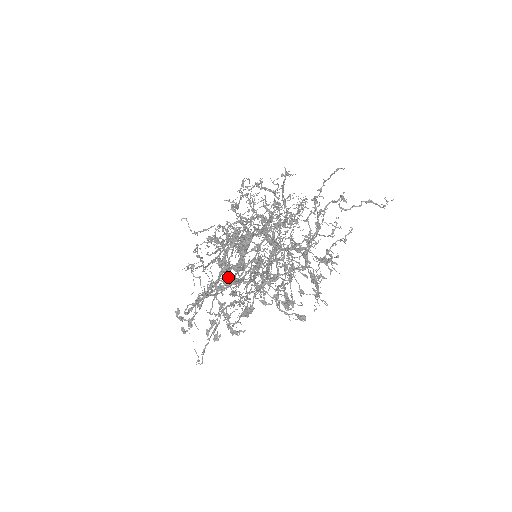
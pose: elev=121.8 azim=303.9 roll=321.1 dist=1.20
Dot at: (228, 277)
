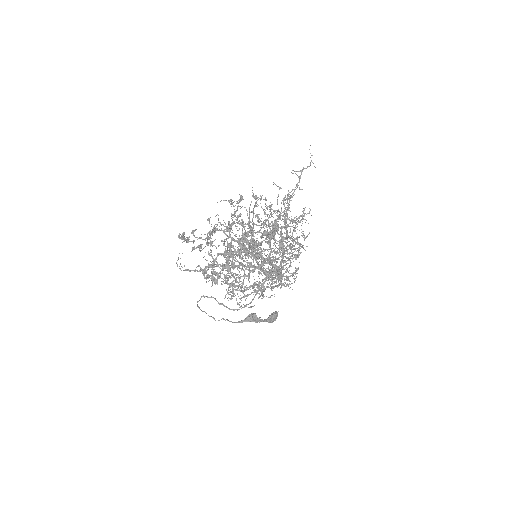
Dot at: (227, 245)
